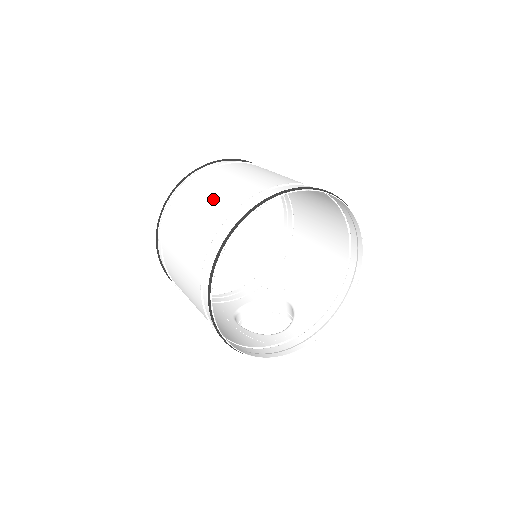
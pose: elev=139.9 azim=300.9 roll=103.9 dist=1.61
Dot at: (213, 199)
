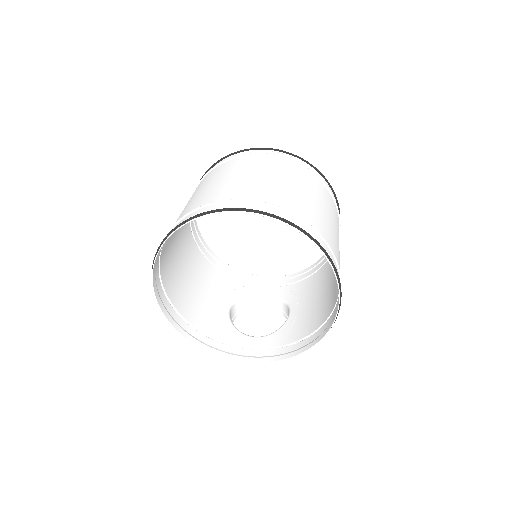
Dot at: (207, 188)
